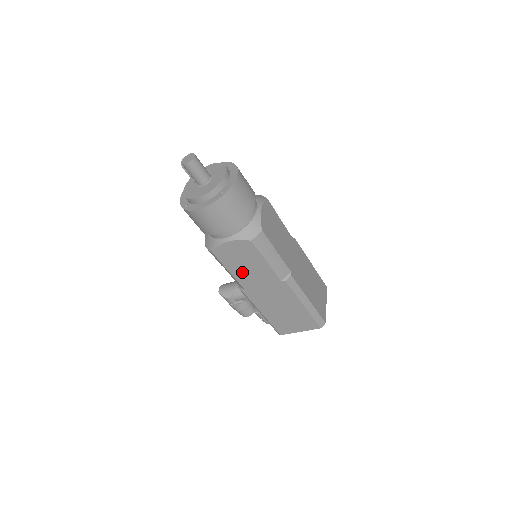
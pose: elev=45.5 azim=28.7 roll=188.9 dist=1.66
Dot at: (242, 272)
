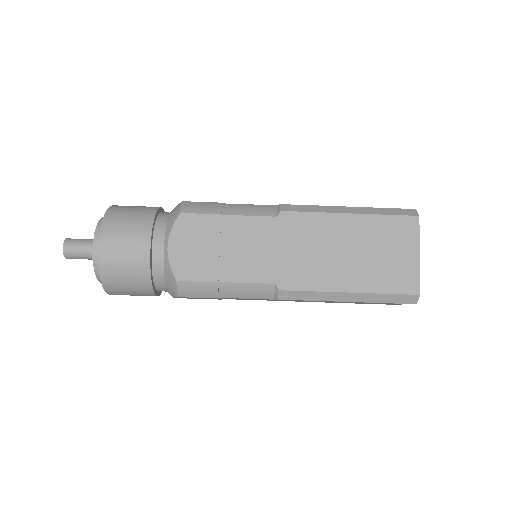
Dot at: occluded
